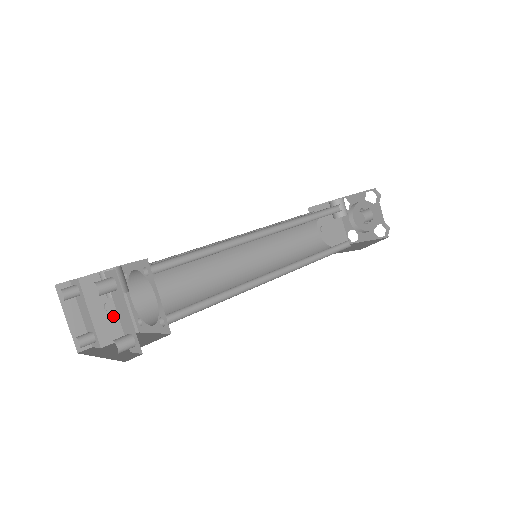
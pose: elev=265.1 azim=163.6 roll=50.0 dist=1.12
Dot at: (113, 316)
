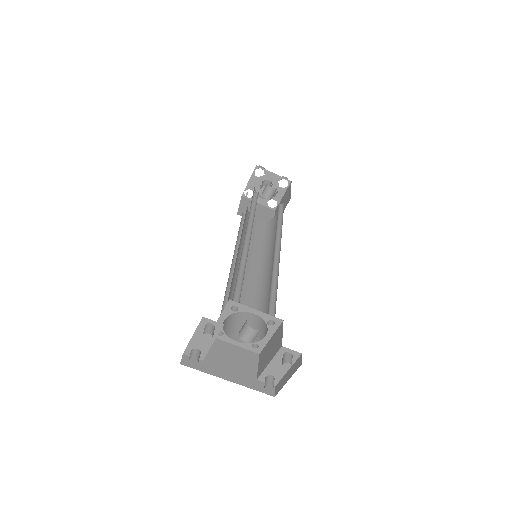
Dot at: occluded
